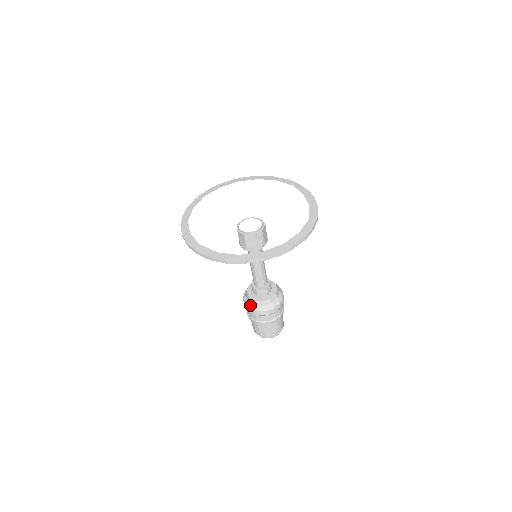
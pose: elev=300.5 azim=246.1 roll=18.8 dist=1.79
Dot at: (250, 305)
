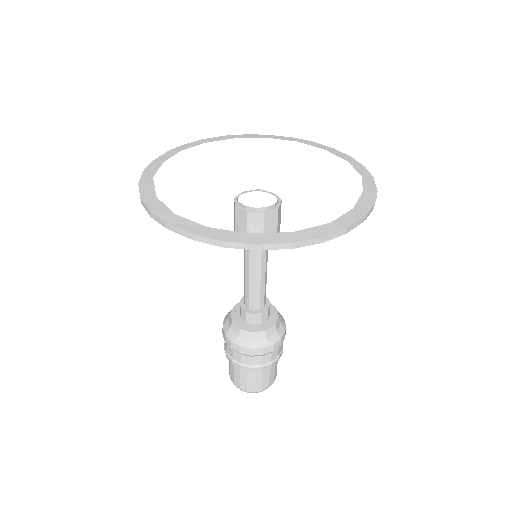
Dot at: (226, 324)
